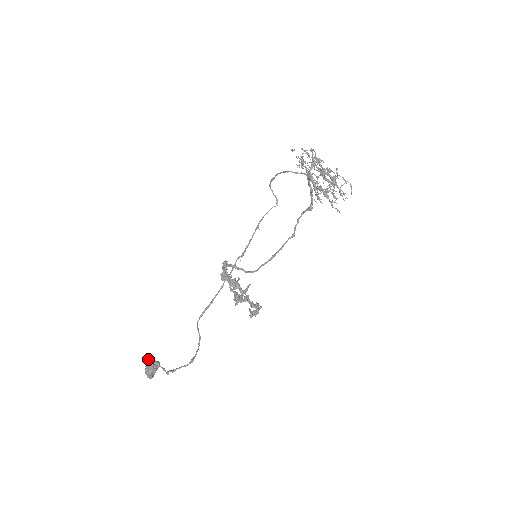
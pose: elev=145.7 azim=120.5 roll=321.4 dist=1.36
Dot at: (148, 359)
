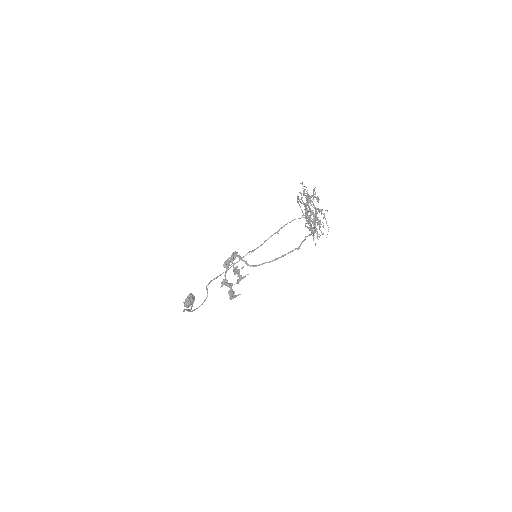
Dot at: (188, 295)
